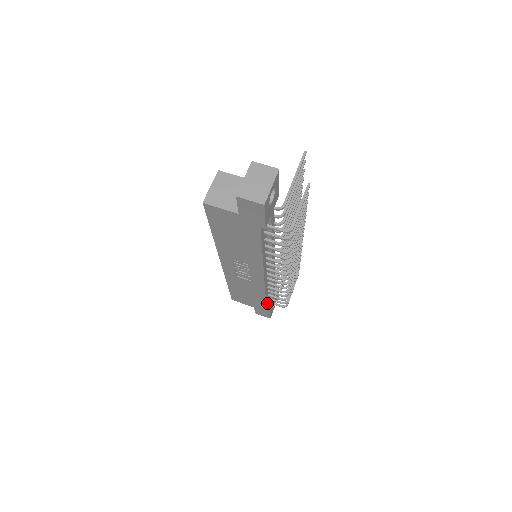
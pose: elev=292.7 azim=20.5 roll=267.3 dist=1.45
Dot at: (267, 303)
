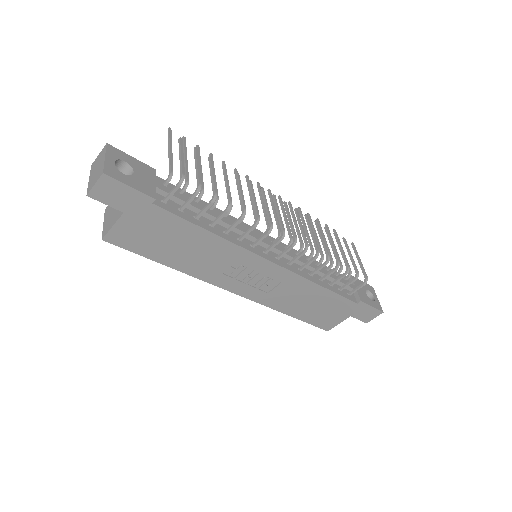
Dot at: (347, 296)
